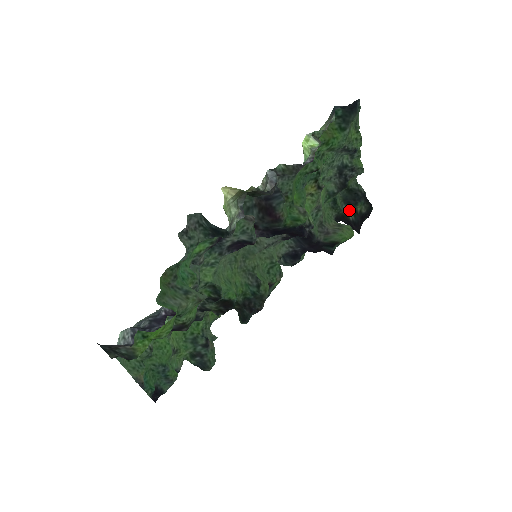
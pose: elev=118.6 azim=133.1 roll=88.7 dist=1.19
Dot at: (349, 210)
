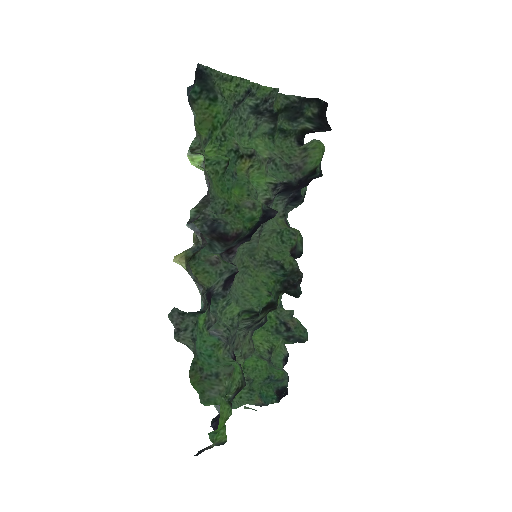
Dot at: (302, 123)
